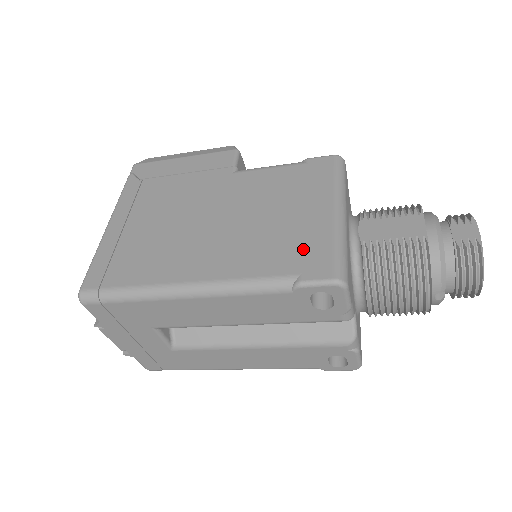
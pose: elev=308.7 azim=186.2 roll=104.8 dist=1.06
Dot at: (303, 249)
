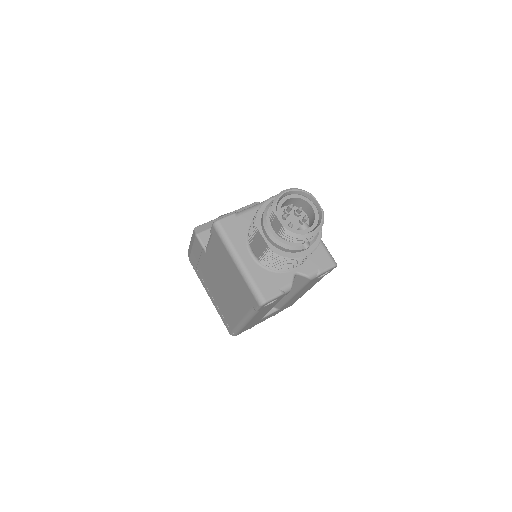
Dot at: (245, 292)
